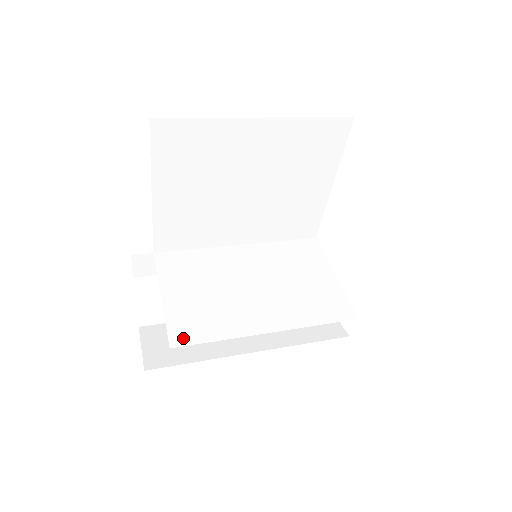
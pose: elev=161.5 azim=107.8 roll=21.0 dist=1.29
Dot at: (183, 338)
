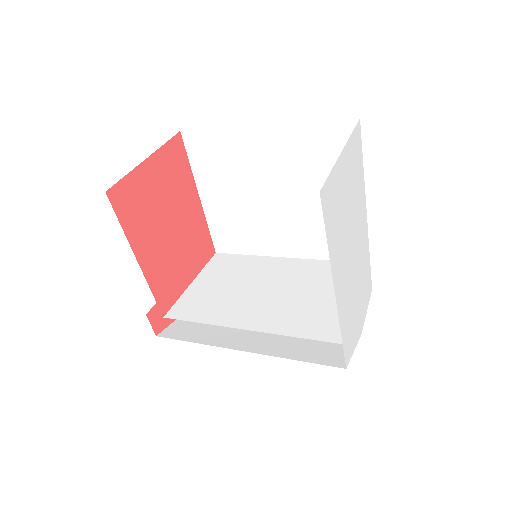
Dot at: (178, 313)
